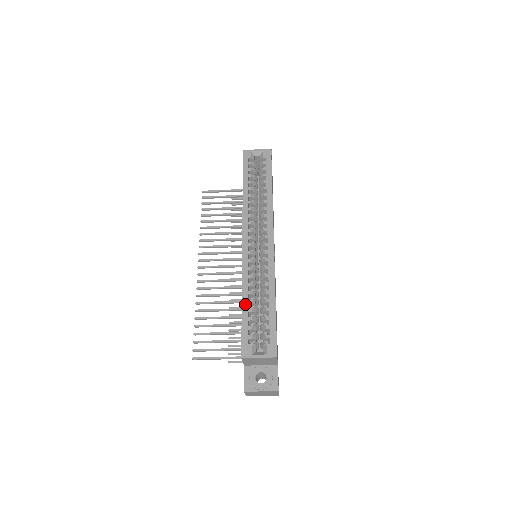
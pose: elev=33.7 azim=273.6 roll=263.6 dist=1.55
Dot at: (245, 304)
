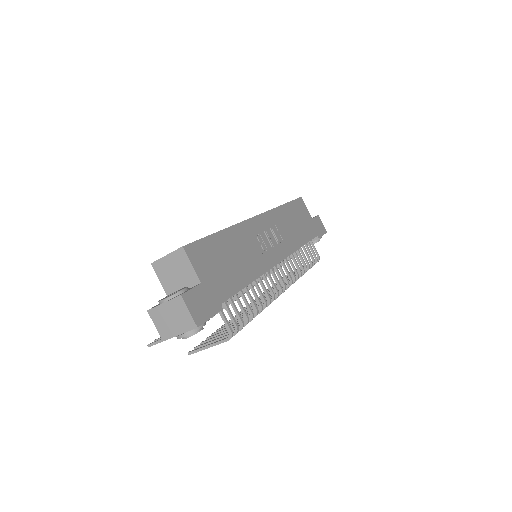
Dot at: occluded
